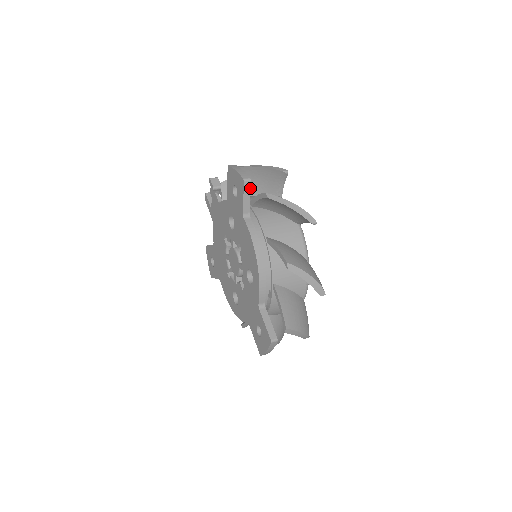
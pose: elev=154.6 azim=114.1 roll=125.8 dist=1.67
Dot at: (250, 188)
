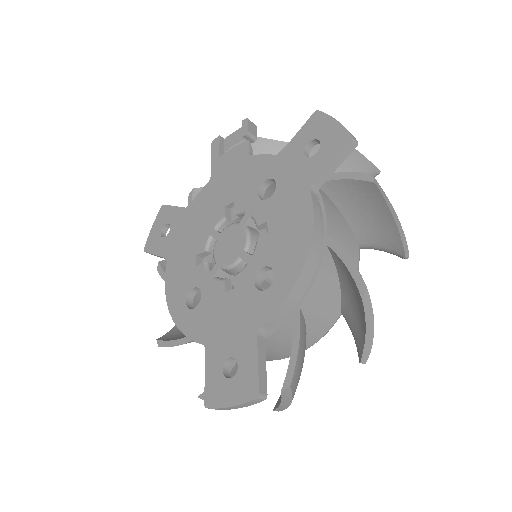
Dot at: (348, 155)
